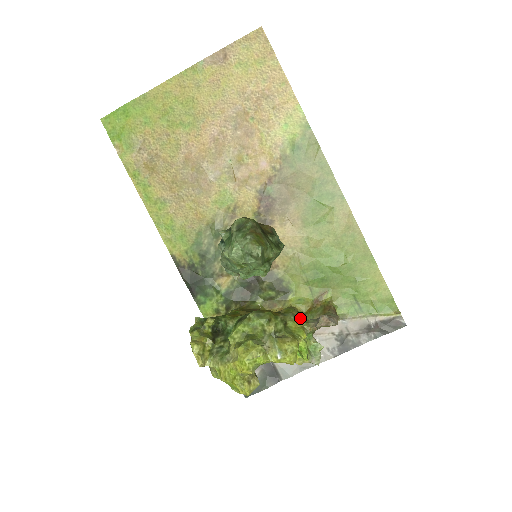
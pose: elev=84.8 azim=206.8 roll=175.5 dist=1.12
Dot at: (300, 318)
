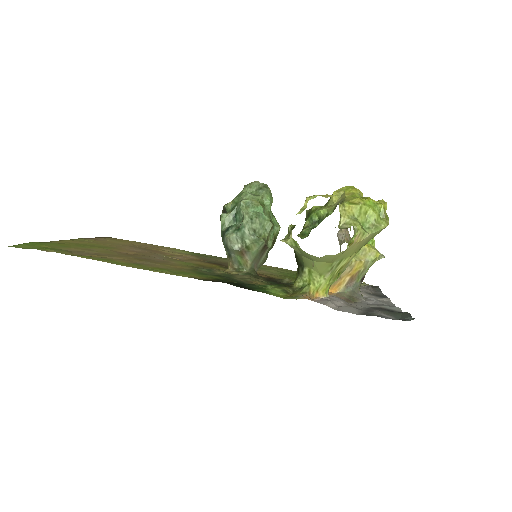
Dot at: occluded
